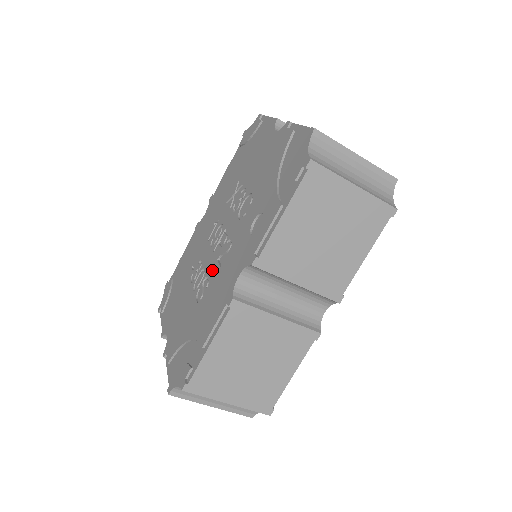
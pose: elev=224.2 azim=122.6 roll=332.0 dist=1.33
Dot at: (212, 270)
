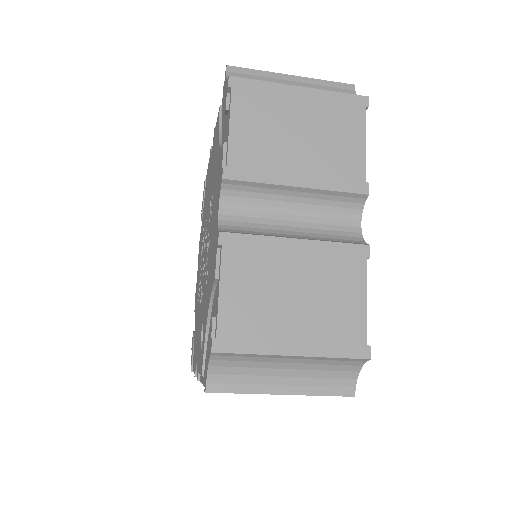
Dot at: (200, 288)
